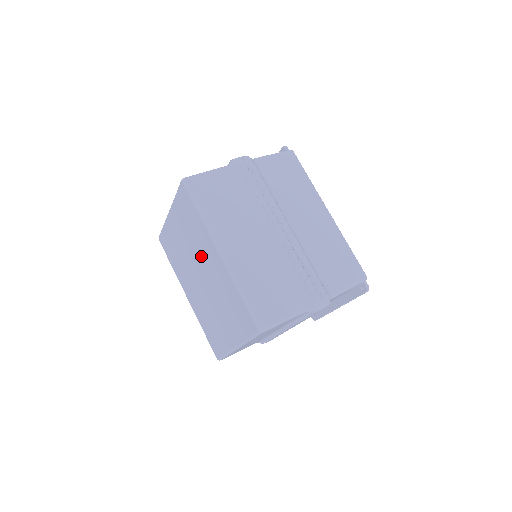
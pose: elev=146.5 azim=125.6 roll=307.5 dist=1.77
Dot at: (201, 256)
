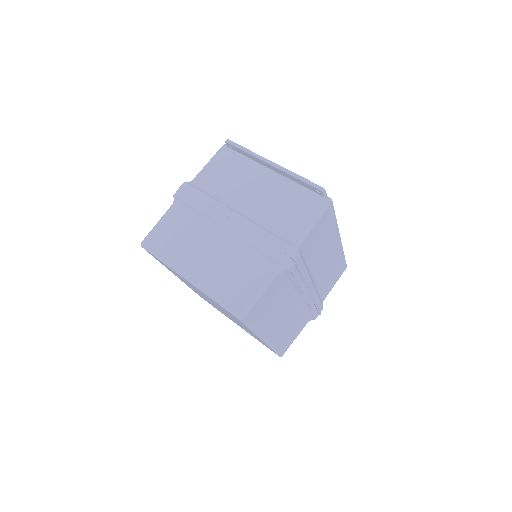
Dot at: (230, 316)
